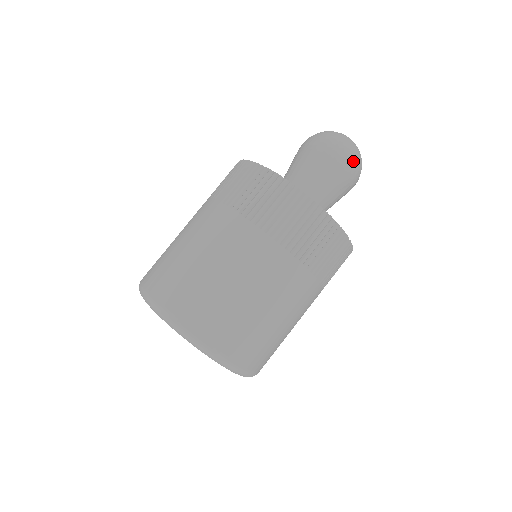
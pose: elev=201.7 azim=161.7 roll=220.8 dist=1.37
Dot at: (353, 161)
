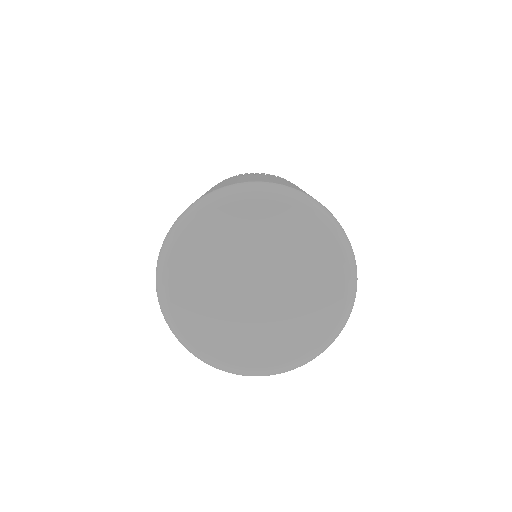
Dot at: occluded
